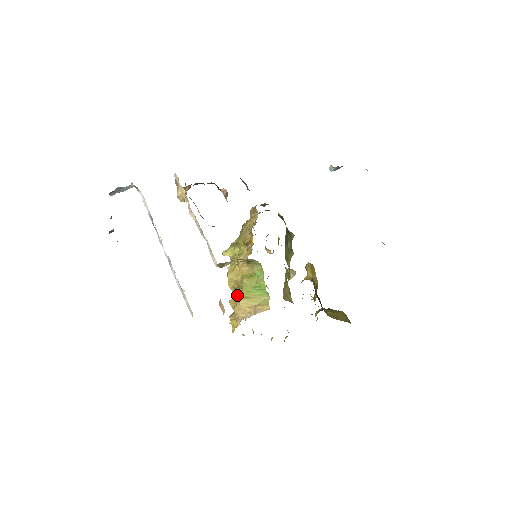
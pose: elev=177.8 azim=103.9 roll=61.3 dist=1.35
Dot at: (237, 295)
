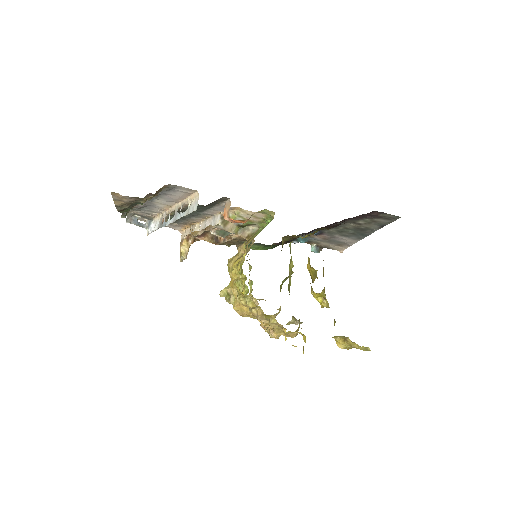
Dot at: occluded
